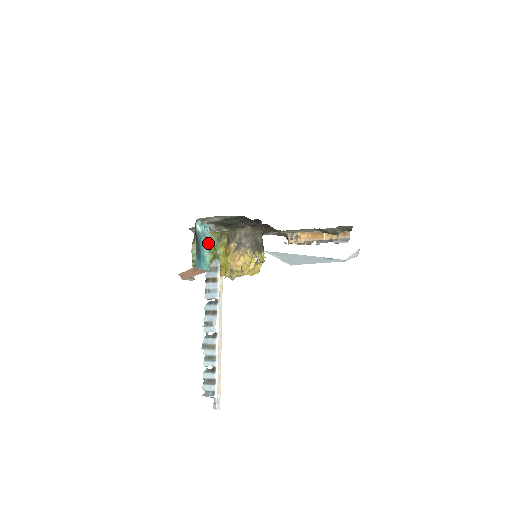
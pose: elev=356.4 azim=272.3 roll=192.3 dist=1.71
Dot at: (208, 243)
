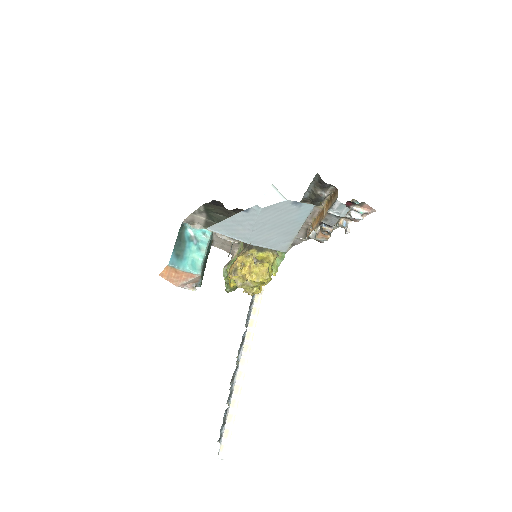
Dot at: (205, 248)
